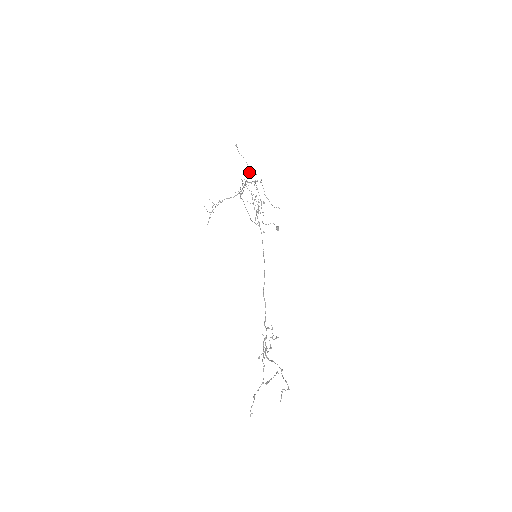
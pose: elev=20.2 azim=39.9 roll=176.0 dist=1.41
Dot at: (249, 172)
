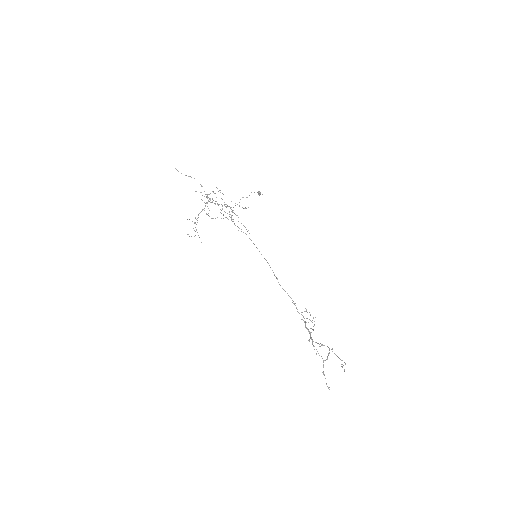
Dot at: occluded
